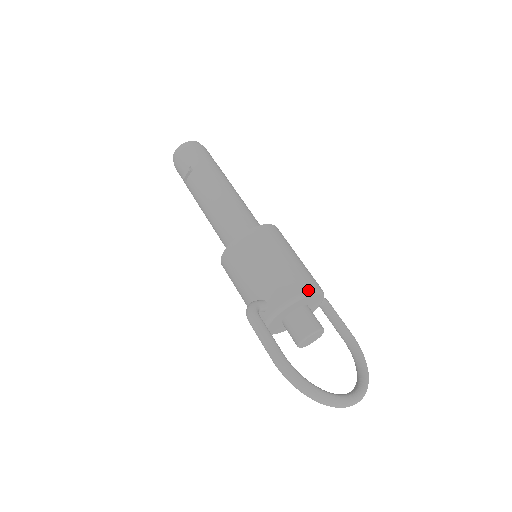
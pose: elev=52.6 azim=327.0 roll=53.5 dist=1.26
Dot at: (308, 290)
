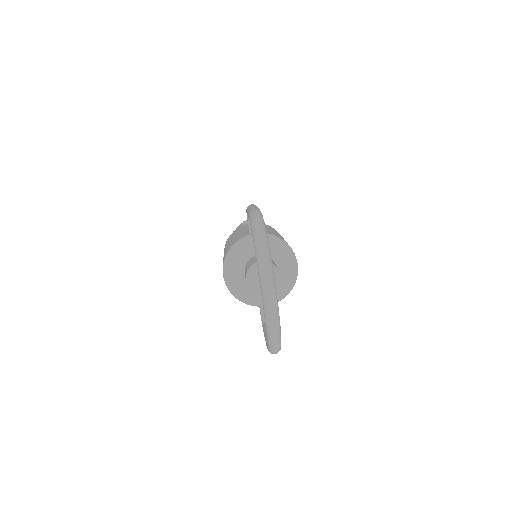
Dot at: occluded
